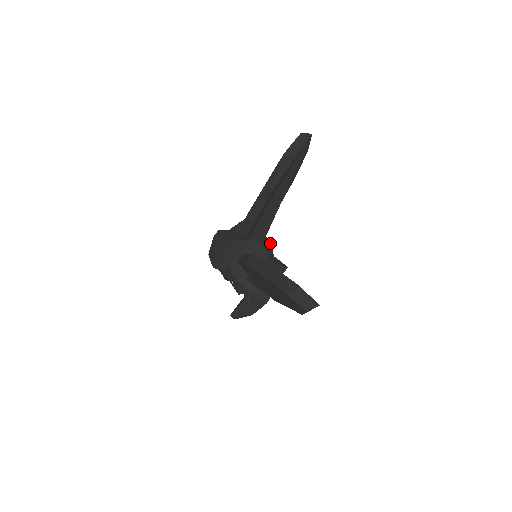
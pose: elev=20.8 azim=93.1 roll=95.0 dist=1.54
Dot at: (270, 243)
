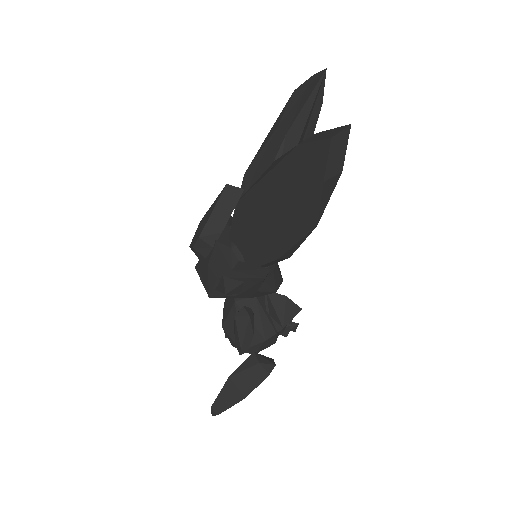
Dot at: occluded
